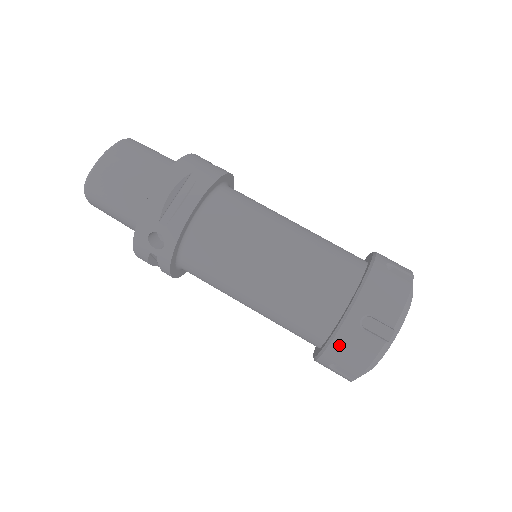
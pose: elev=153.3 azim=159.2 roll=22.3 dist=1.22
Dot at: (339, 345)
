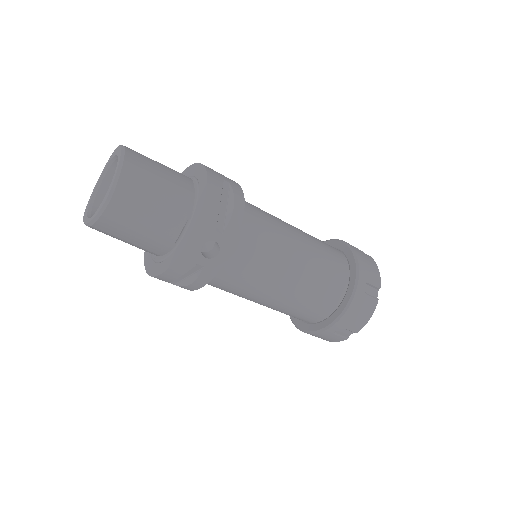
Dot at: (352, 310)
